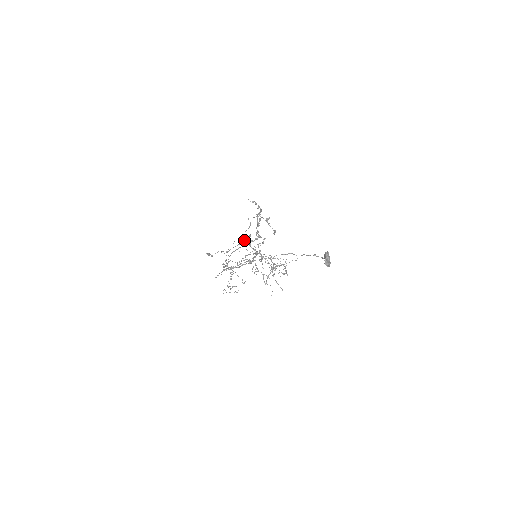
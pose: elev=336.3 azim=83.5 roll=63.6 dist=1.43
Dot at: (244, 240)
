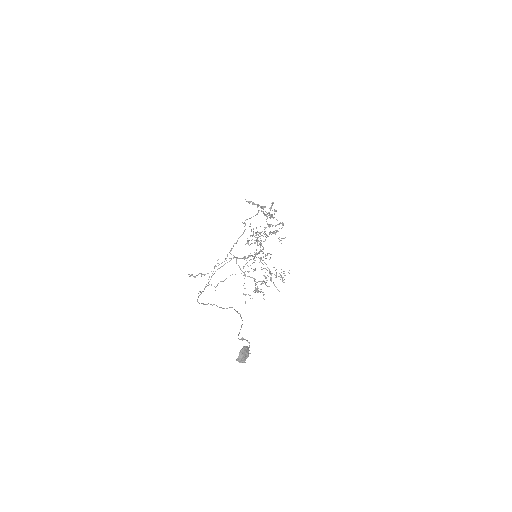
Dot at: occluded
